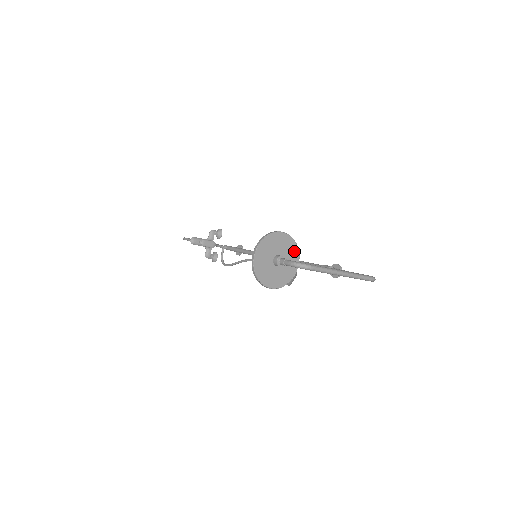
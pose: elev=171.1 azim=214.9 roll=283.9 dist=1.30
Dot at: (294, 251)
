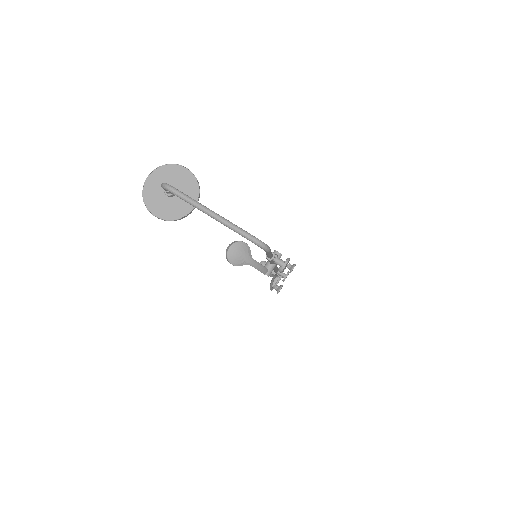
Dot at: (194, 191)
